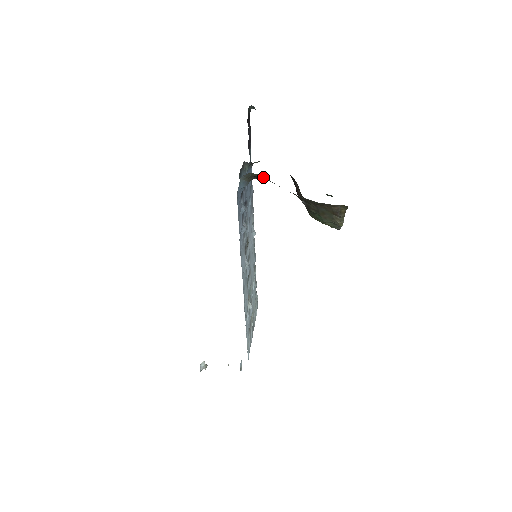
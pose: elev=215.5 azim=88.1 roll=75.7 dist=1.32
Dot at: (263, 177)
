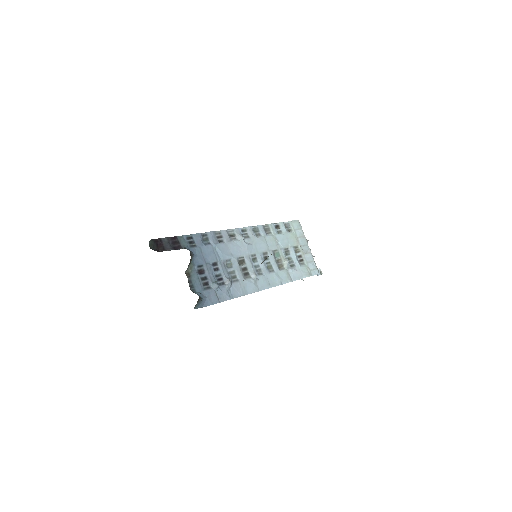
Dot at: occluded
